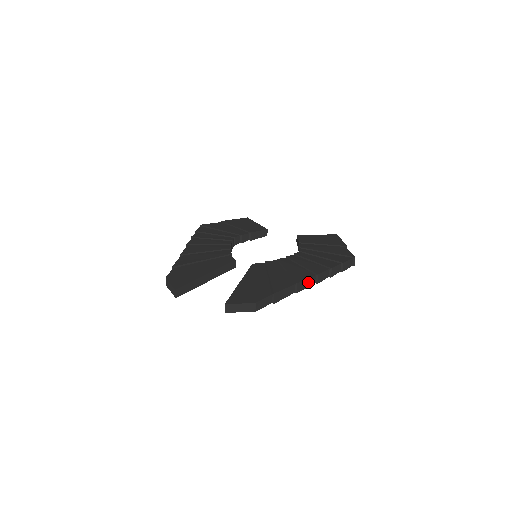
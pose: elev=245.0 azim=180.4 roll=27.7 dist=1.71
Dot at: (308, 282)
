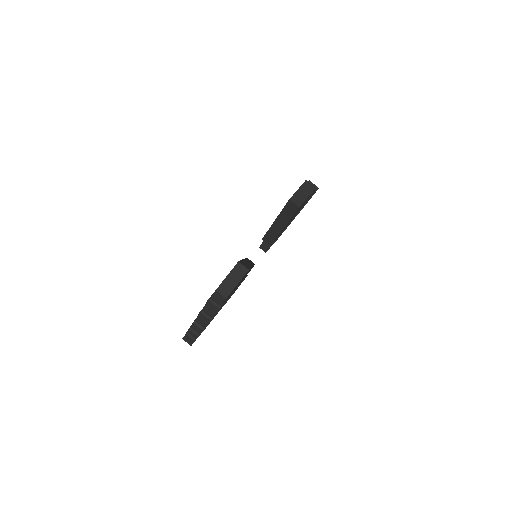
Dot at: occluded
